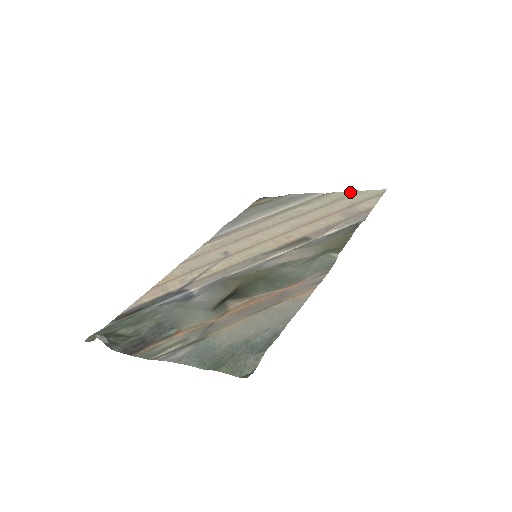
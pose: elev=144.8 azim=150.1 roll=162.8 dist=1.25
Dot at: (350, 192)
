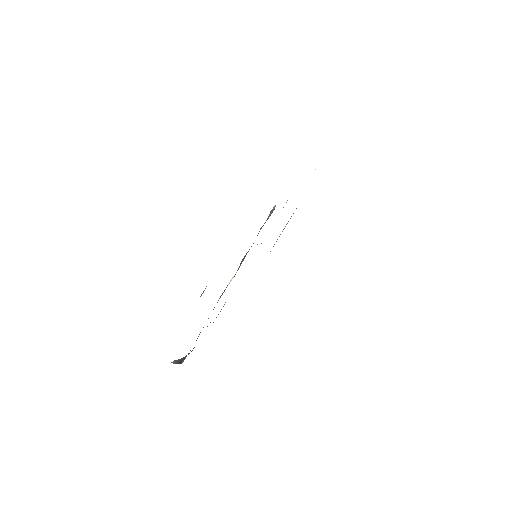
Dot at: occluded
